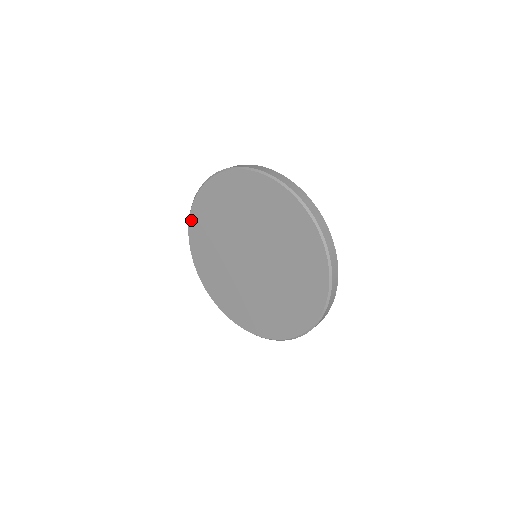
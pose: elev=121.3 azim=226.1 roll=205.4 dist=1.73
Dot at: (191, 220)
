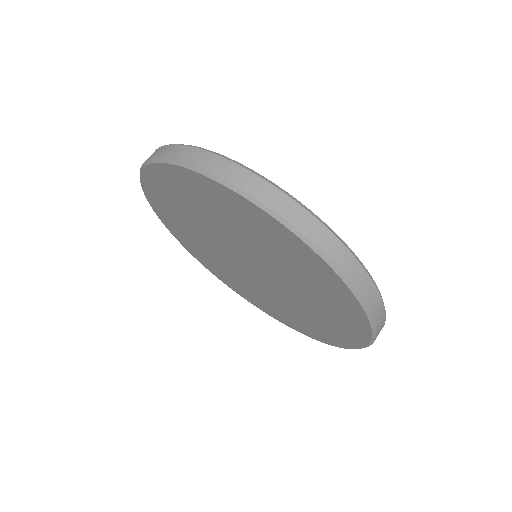
Dot at: (147, 195)
